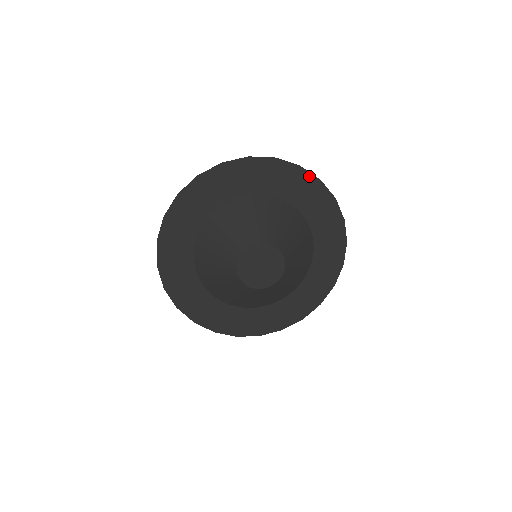
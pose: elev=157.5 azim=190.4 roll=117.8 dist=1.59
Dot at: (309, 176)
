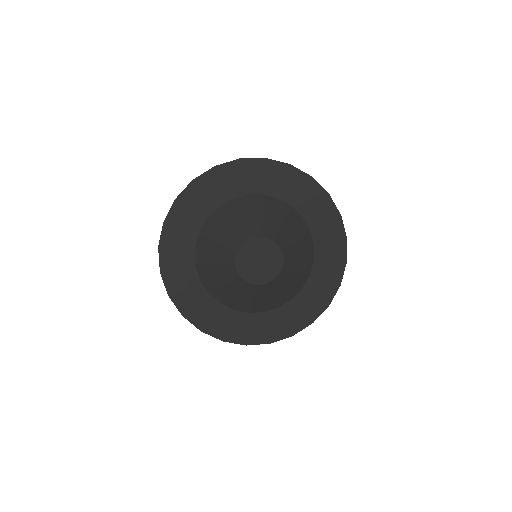
Dot at: (228, 166)
